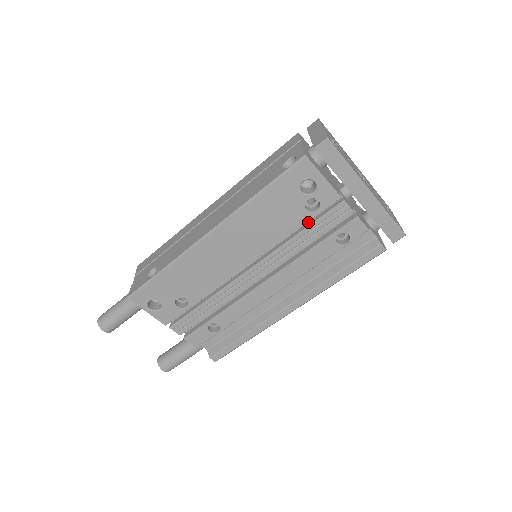
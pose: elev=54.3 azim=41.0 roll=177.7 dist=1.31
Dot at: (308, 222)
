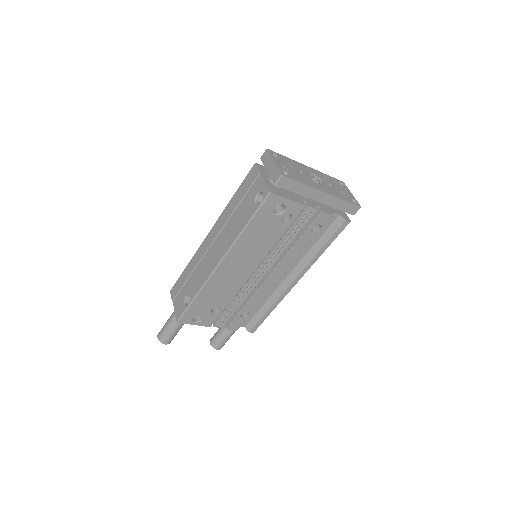
Dot at: occluded
